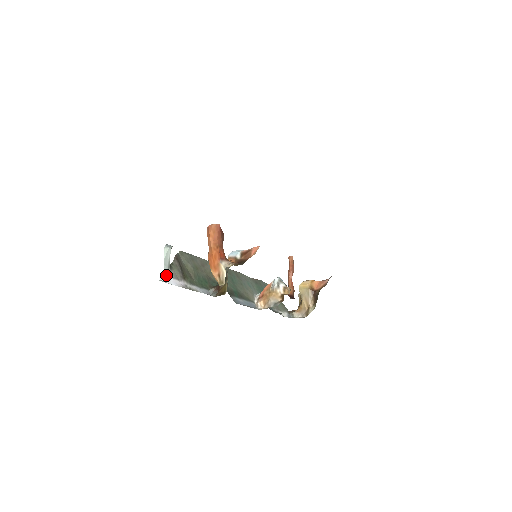
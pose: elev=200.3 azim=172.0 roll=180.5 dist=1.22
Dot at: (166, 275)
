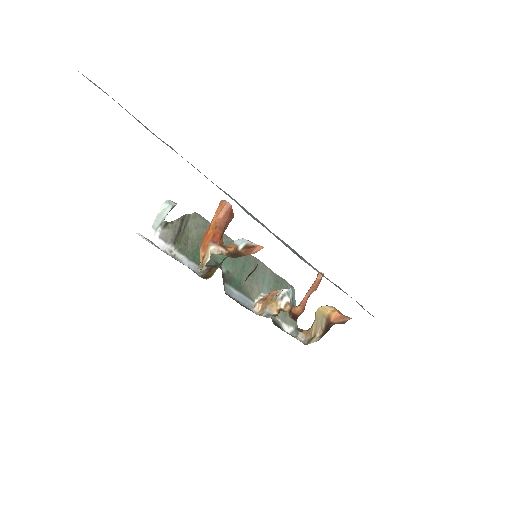
Dot at: (152, 231)
